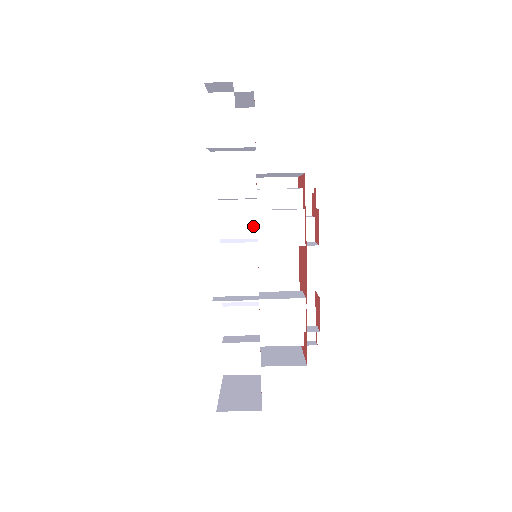
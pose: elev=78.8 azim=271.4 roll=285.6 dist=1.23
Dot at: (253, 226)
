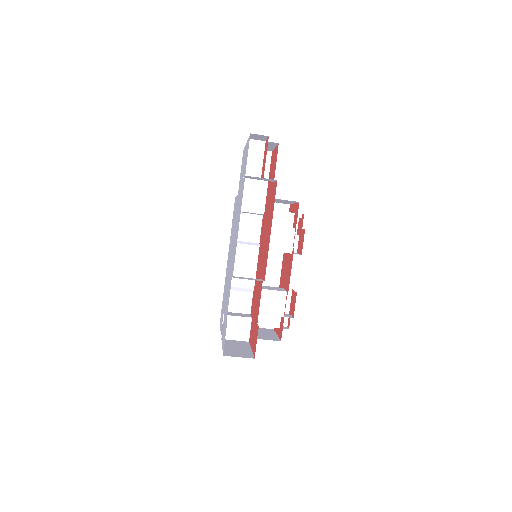
Dot at: (257, 234)
